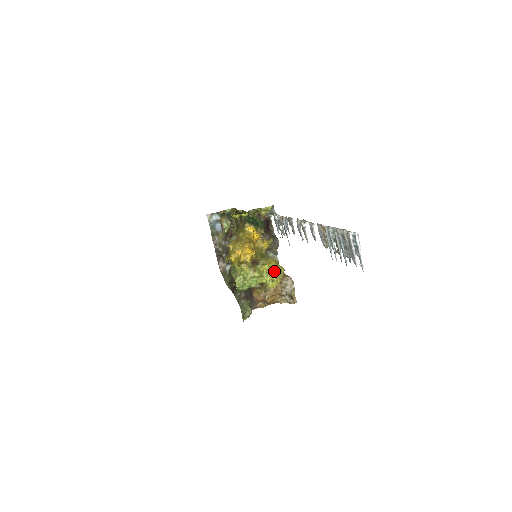
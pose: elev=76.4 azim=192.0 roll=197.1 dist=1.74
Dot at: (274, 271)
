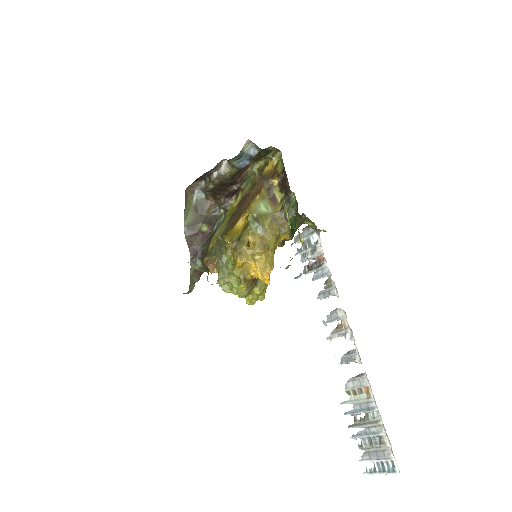
Dot at: (261, 297)
